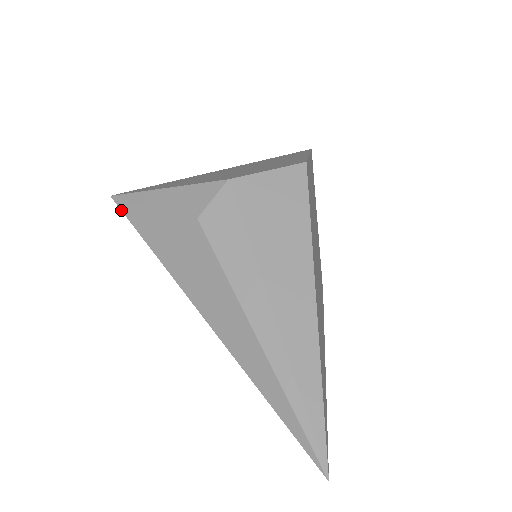
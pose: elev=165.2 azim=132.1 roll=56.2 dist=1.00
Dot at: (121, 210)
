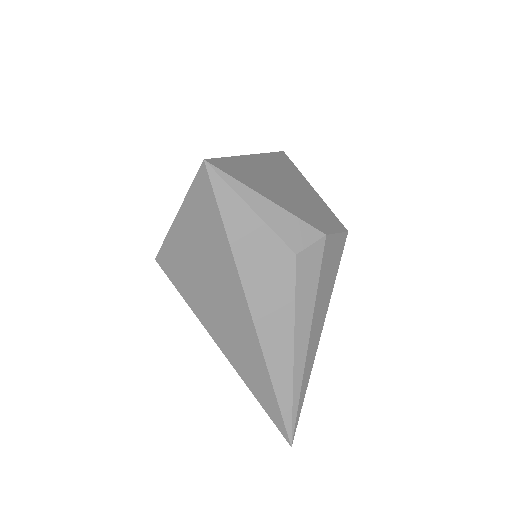
Dot at: (212, 185)
